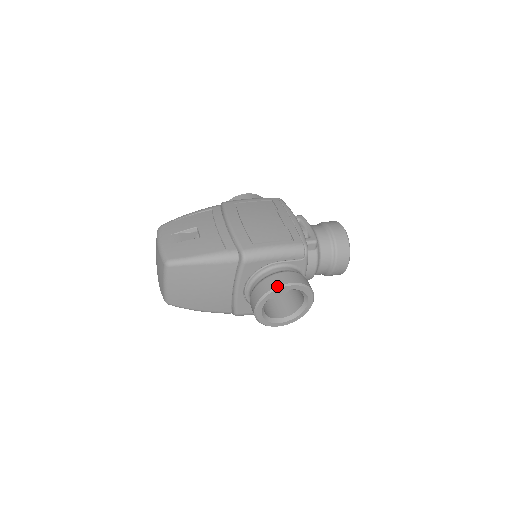
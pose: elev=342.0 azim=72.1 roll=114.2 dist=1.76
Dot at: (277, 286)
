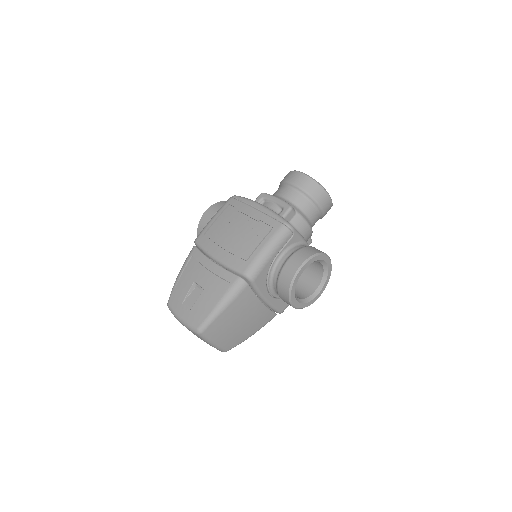
Dot at: (293, 277)
